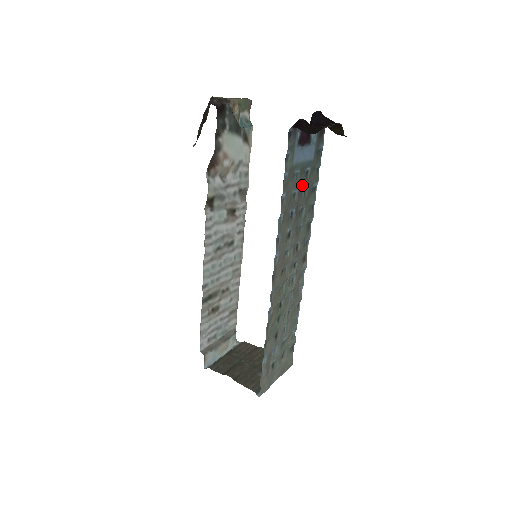
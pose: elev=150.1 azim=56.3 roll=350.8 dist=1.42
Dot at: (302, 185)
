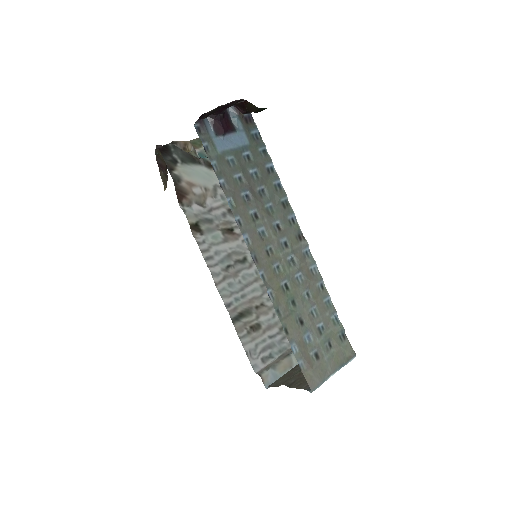
Dot at: (247, 169)
